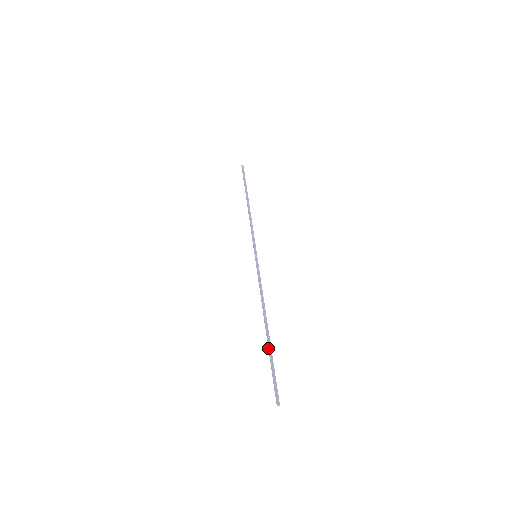
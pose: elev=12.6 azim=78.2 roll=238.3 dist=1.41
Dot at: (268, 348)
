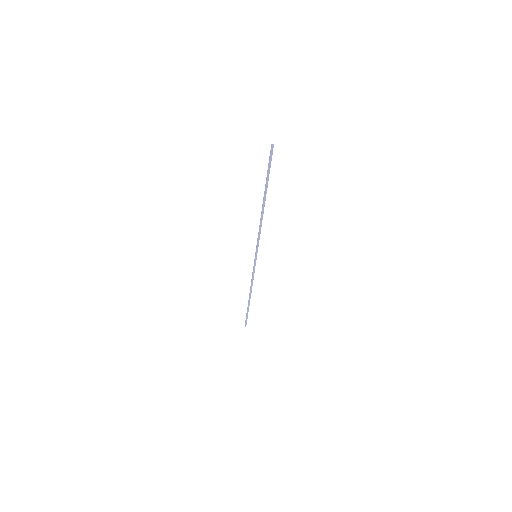
Dot at: (247, 307)
